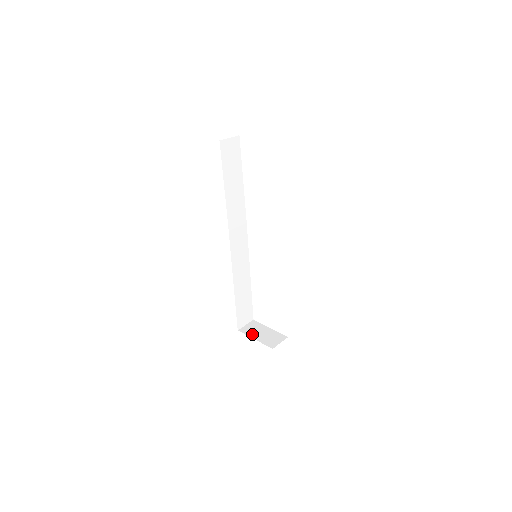
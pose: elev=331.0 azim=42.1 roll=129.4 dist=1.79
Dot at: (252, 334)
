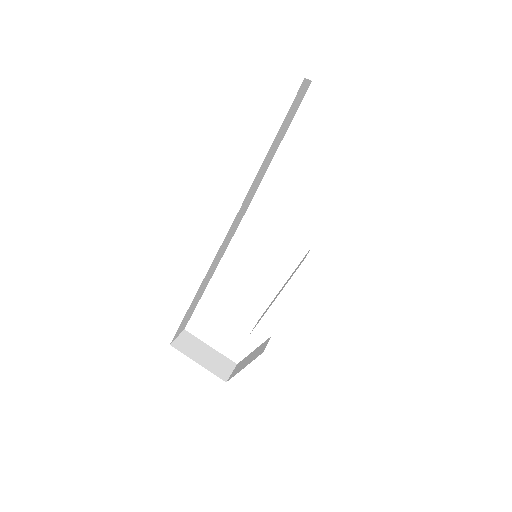
Dot at: (192, 354)
